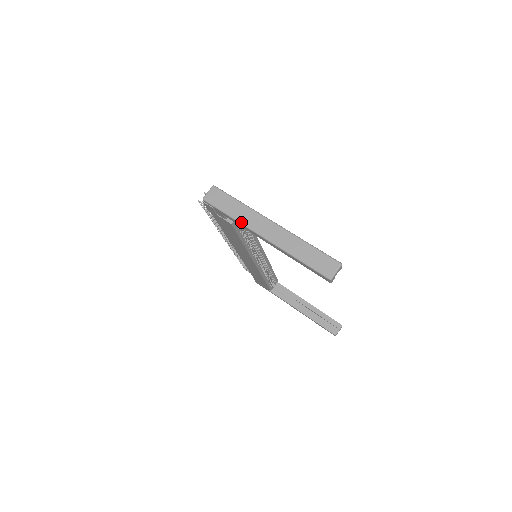
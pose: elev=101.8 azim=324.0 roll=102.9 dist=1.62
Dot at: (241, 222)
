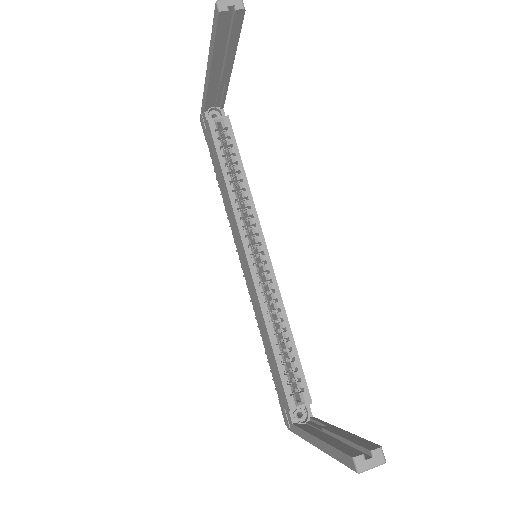
Dot at: occluded
